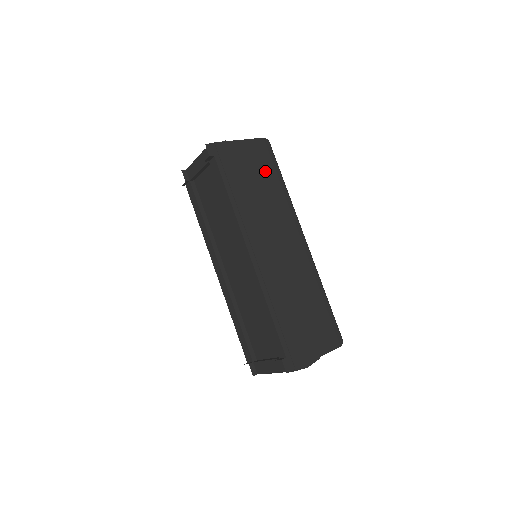
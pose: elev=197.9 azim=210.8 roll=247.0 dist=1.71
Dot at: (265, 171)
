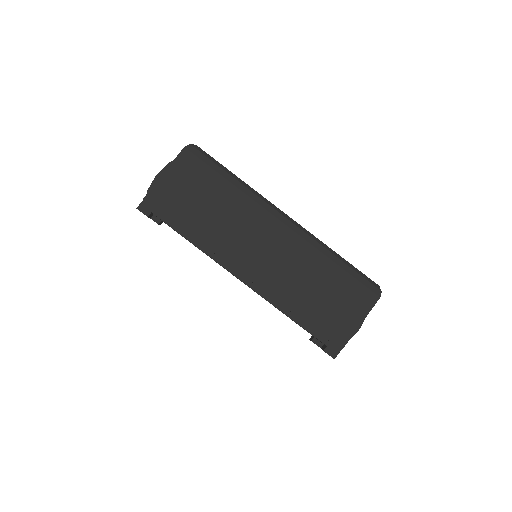
Dot at: (207, 183)
